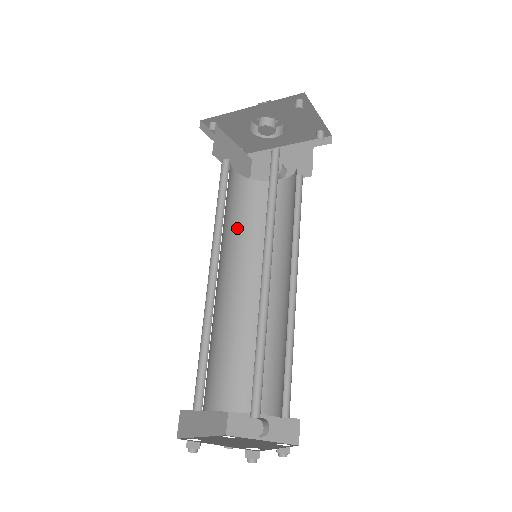
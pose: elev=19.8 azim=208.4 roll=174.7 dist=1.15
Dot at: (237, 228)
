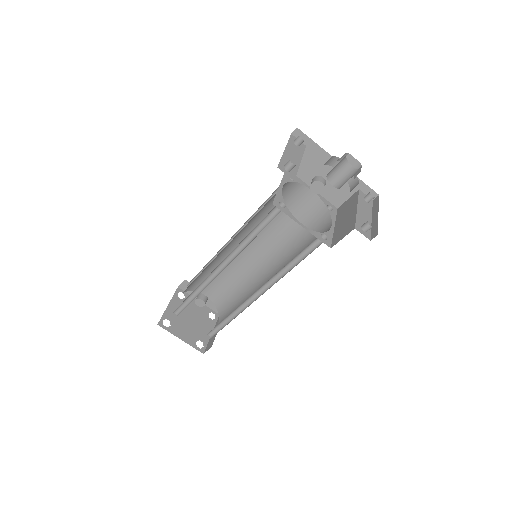
Dot at: (254, 217)
